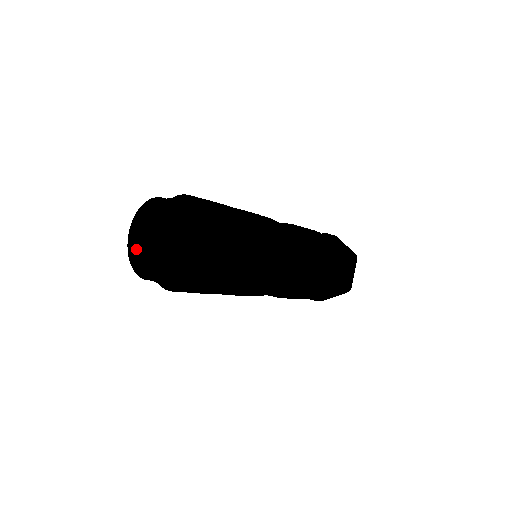
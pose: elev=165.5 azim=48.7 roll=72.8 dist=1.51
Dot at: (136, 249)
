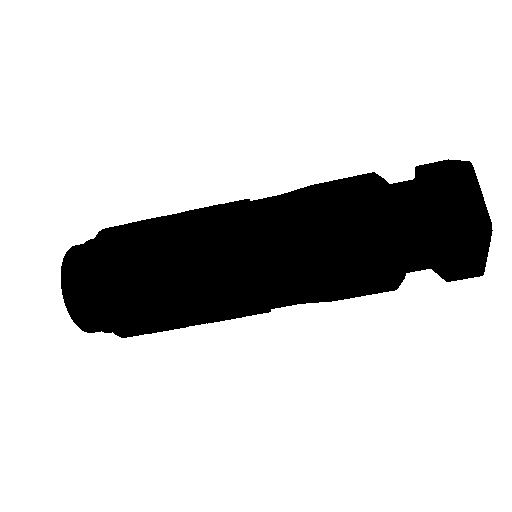
Dot at: occluded
